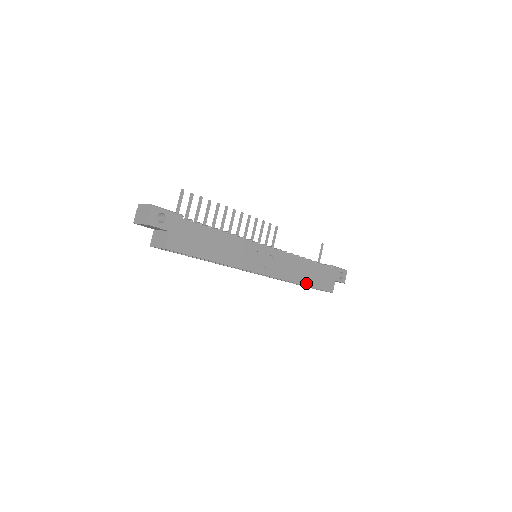
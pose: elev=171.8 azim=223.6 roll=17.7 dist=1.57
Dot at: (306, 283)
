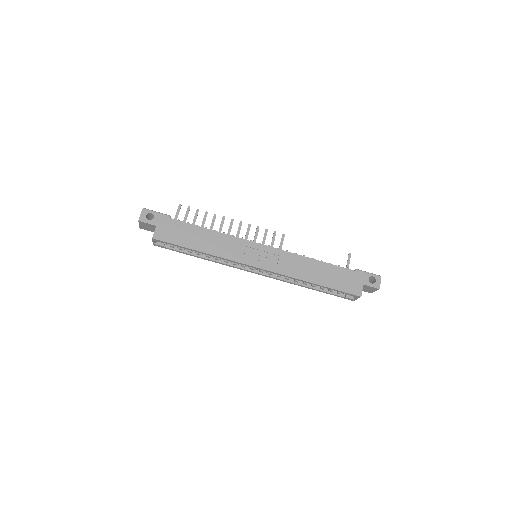
Dot at: (317, 282)
